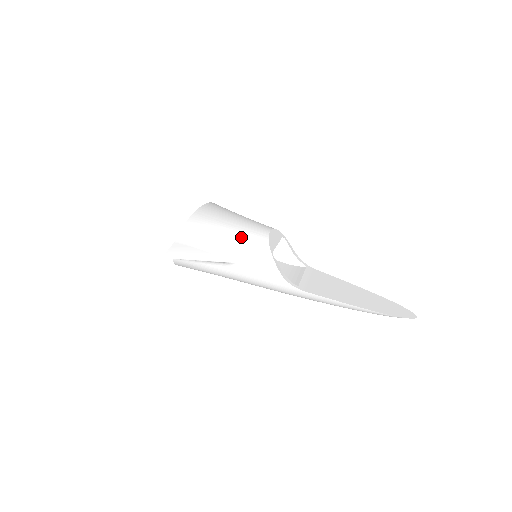
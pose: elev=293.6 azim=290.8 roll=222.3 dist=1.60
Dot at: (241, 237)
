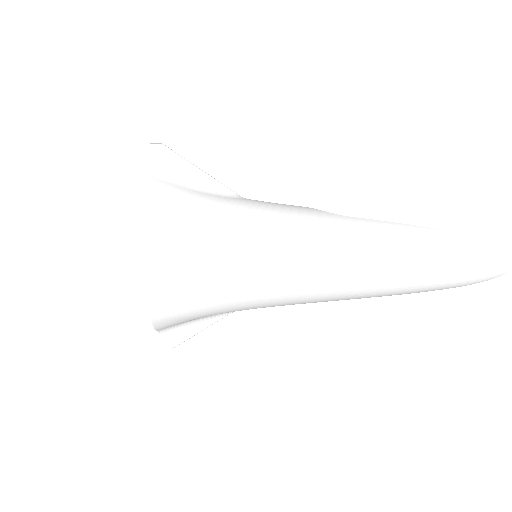
Dot at: occluded
